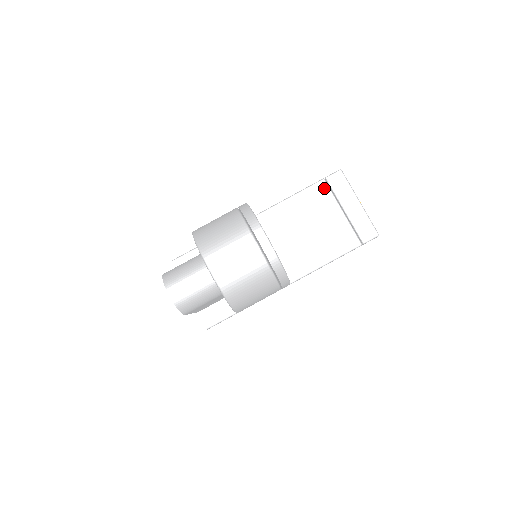
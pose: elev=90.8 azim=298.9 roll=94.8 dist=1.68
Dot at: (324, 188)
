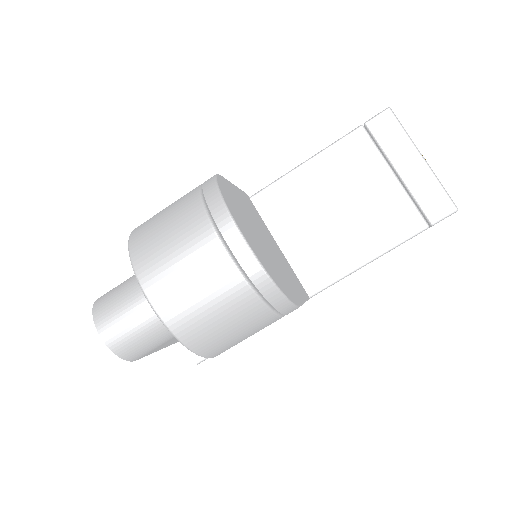
Dot at: (363, 140)
